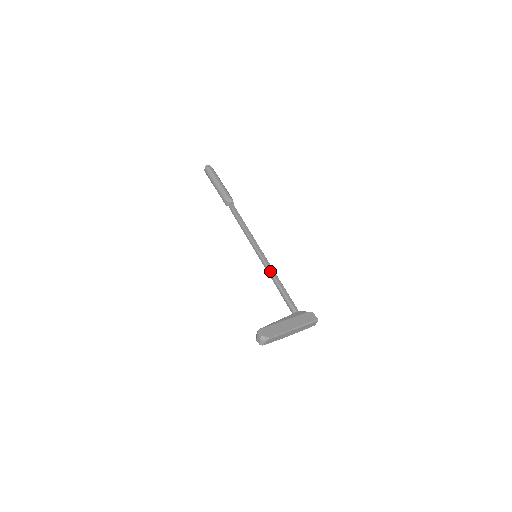
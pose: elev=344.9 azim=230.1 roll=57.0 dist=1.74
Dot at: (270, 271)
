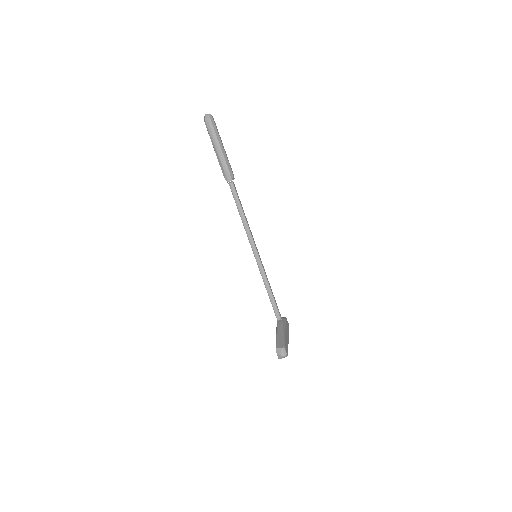
Dot at: (266, 275)
